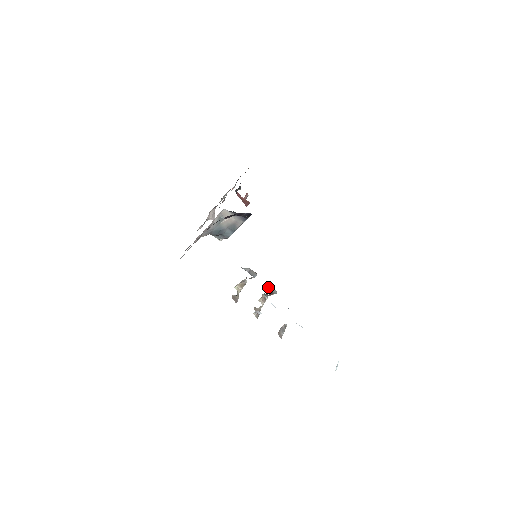
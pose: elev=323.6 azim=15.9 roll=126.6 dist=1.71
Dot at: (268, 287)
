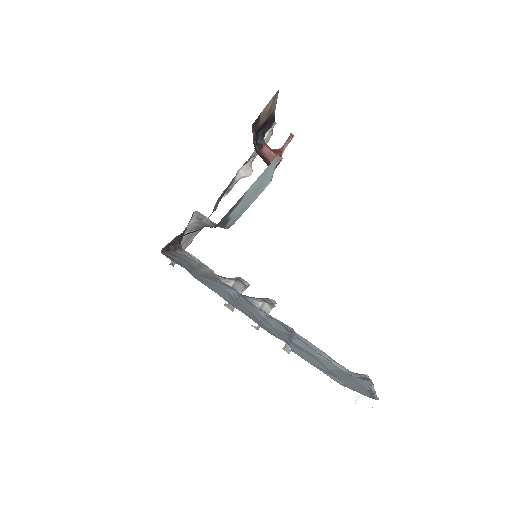
Dot at: (258, 304)
